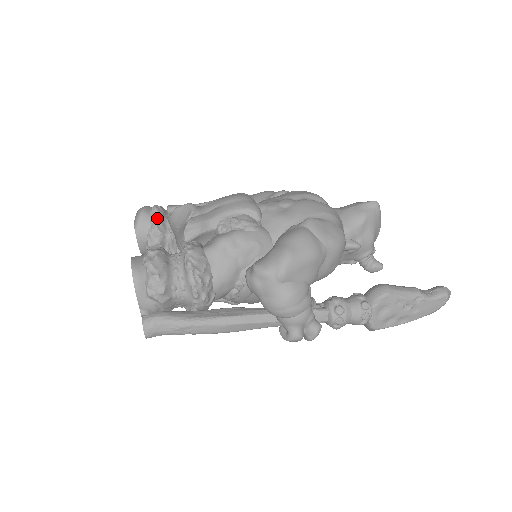
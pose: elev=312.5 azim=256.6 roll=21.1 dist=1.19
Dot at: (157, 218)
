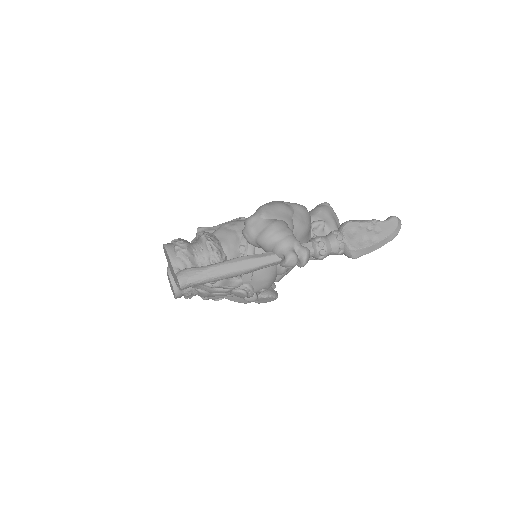
Dot at: occluded
